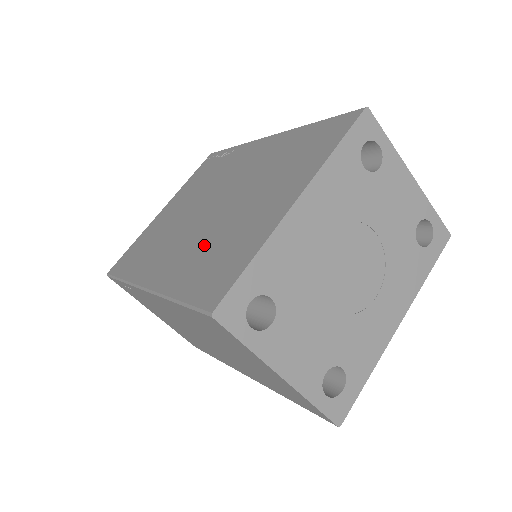
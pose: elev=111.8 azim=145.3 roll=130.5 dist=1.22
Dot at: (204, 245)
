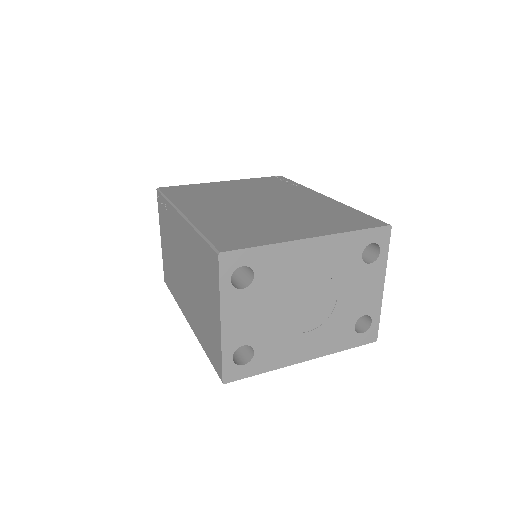
Dot at: (239, 219)
